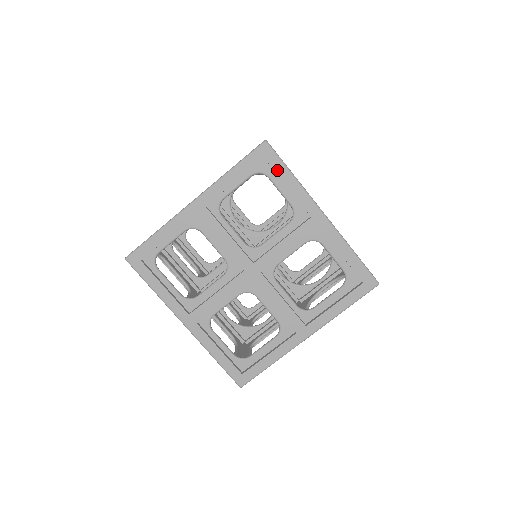
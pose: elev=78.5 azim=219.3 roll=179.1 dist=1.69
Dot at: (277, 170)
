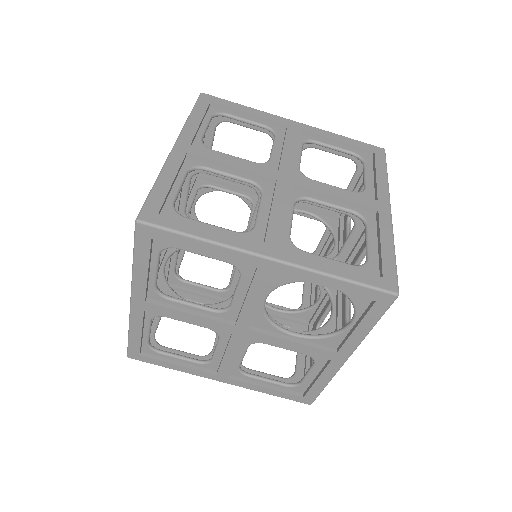
Dot at: (378, 163)
